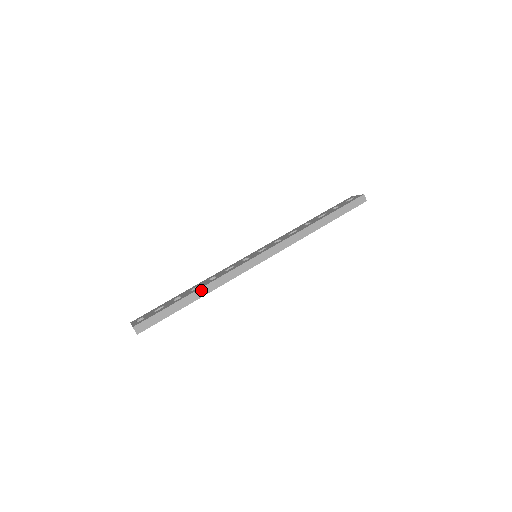
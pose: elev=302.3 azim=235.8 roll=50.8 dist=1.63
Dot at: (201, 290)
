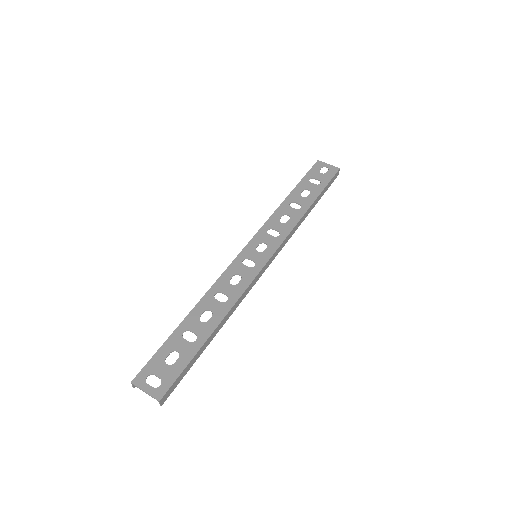
Dot at: (221, 323)
